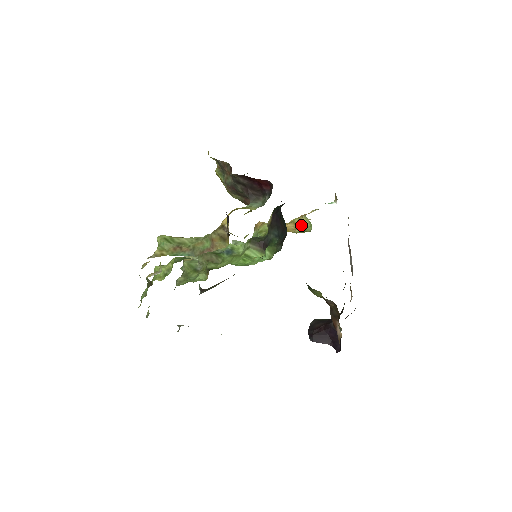
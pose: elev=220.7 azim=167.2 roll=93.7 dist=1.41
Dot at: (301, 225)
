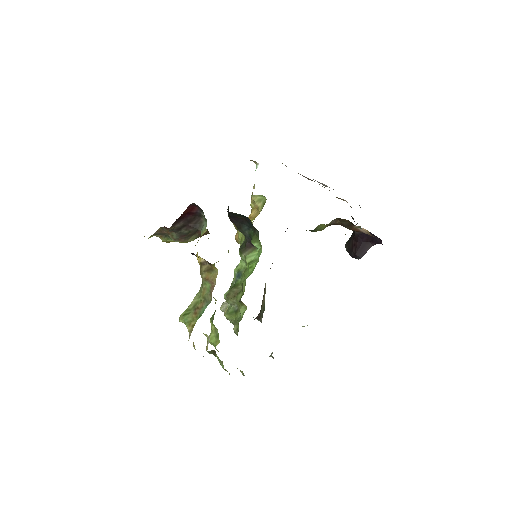
Dot at: (258, 204)
